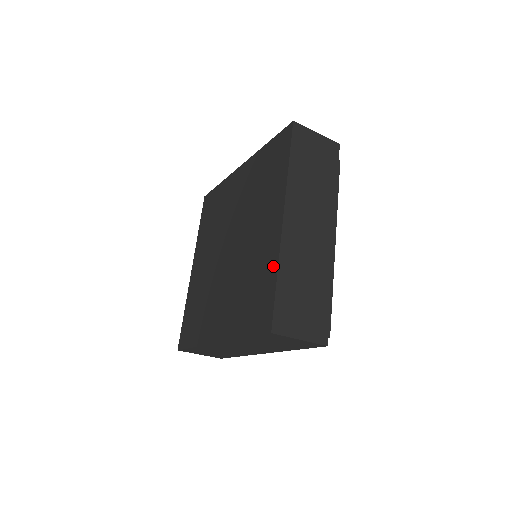
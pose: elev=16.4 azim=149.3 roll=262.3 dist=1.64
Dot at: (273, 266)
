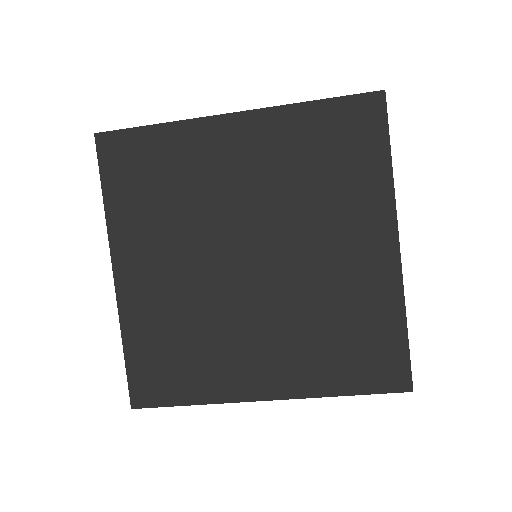
Dot at: (394, 309)
